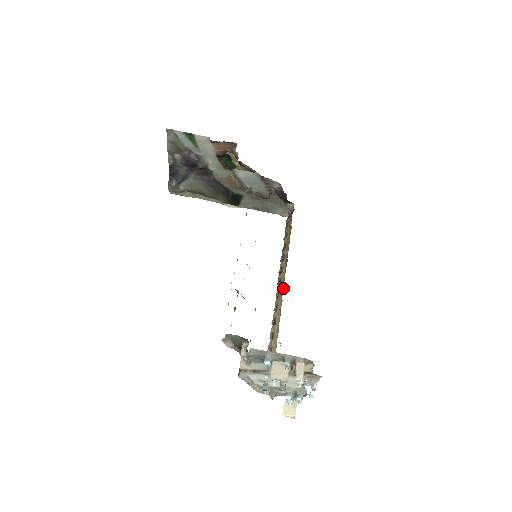
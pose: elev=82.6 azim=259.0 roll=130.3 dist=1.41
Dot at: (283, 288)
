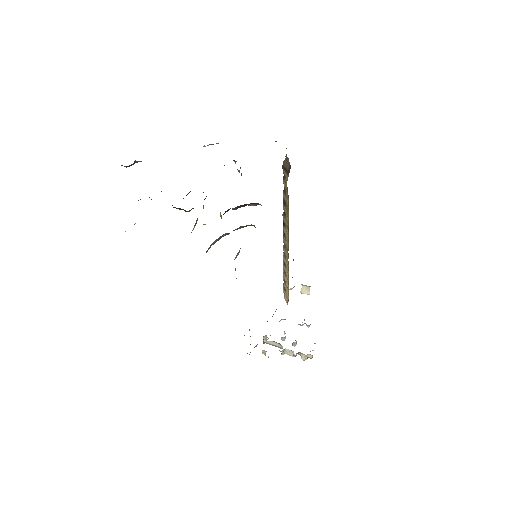
Dot at: (288, 255)
